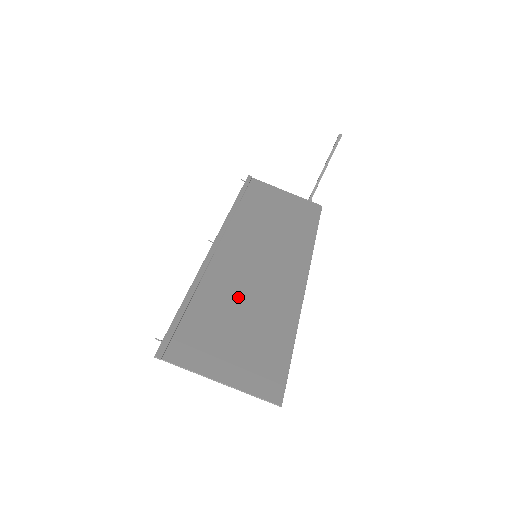
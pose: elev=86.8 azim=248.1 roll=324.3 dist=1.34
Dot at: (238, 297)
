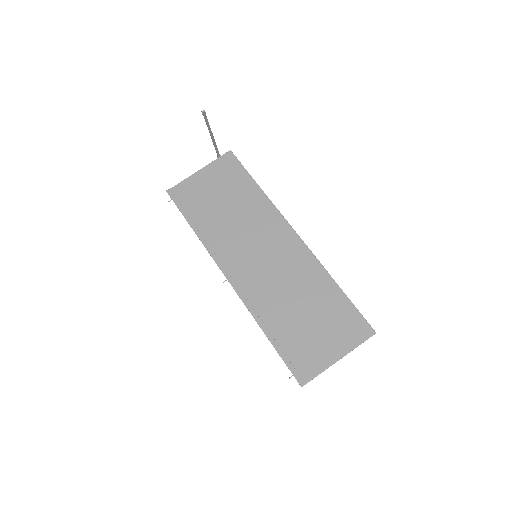
Dot at: (285, 299)
